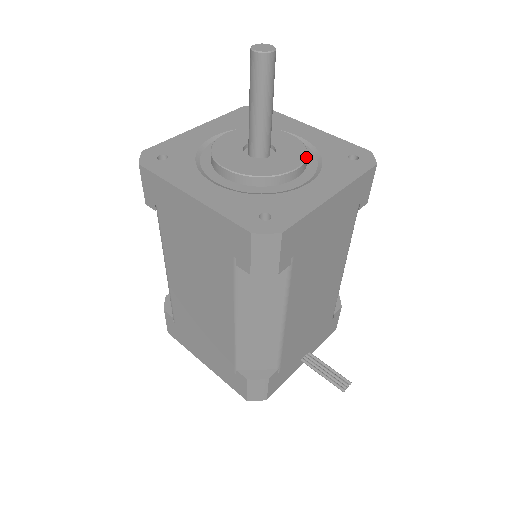
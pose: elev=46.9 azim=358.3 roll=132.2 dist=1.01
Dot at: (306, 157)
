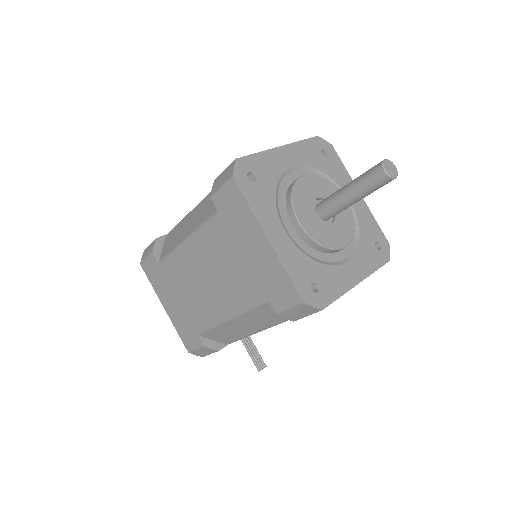
Dot at: occluded
